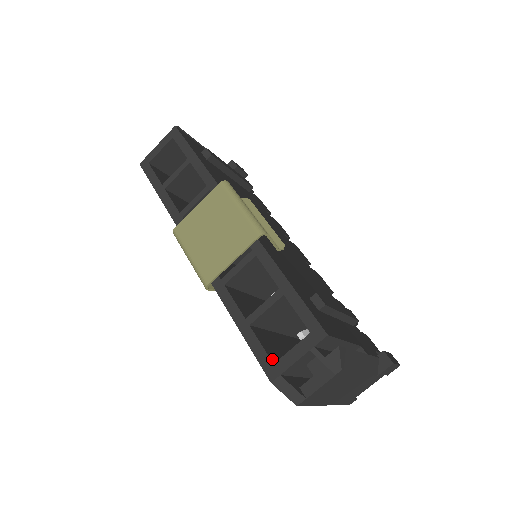
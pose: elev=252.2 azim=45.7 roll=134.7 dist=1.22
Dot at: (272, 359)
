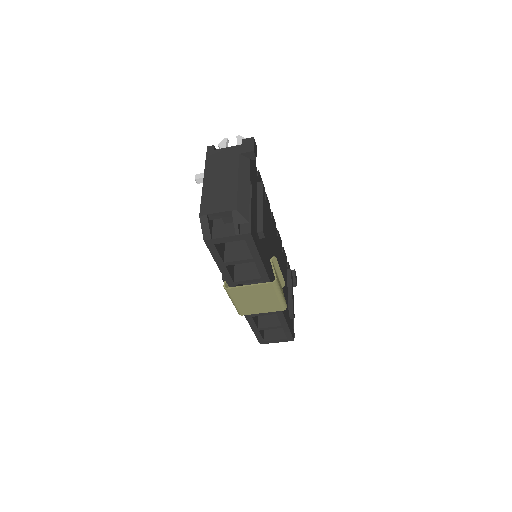
Dot at: (264, 338)
